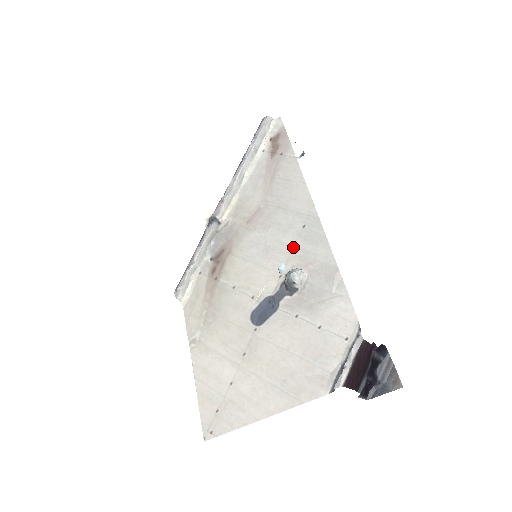
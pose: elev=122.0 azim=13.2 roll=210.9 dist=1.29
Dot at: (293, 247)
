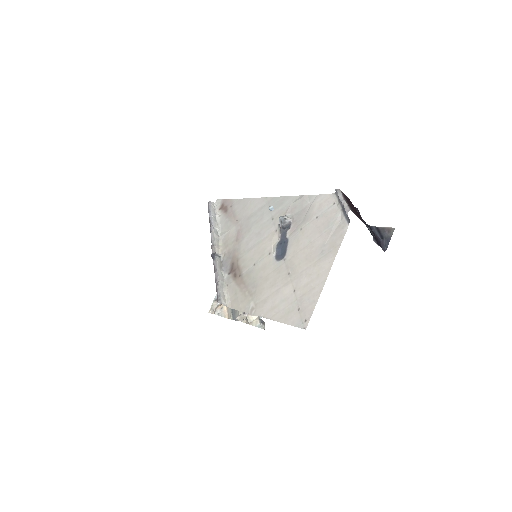
Dot at: (272, 217)
